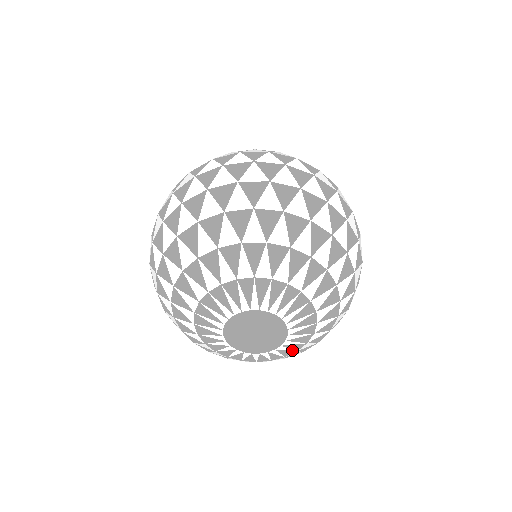
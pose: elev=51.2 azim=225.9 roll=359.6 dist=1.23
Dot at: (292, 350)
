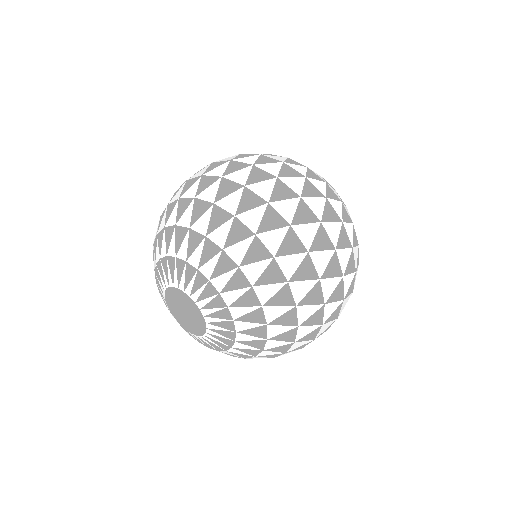
Dot at: (220, 347)
